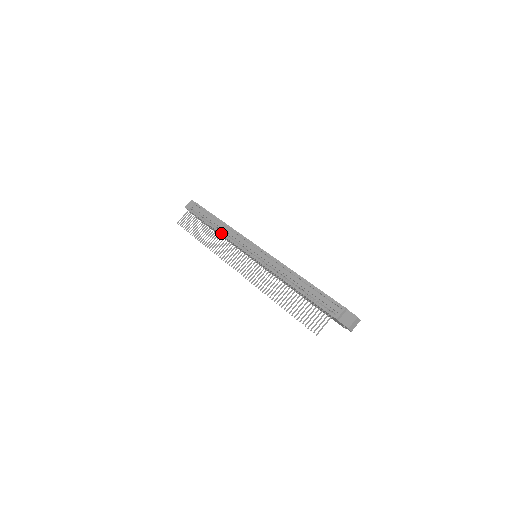
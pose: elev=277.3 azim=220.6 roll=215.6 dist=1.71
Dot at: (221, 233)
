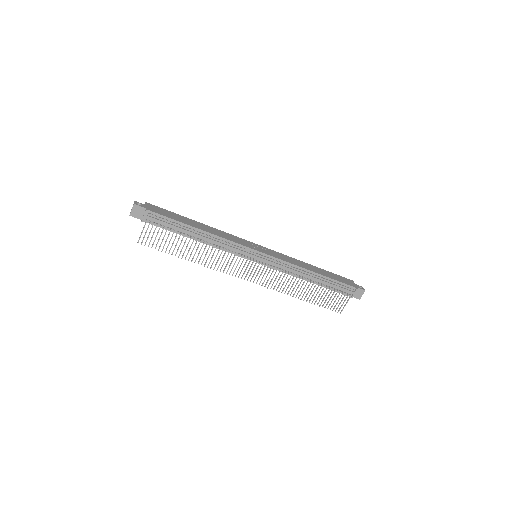
Dot at: occluded
